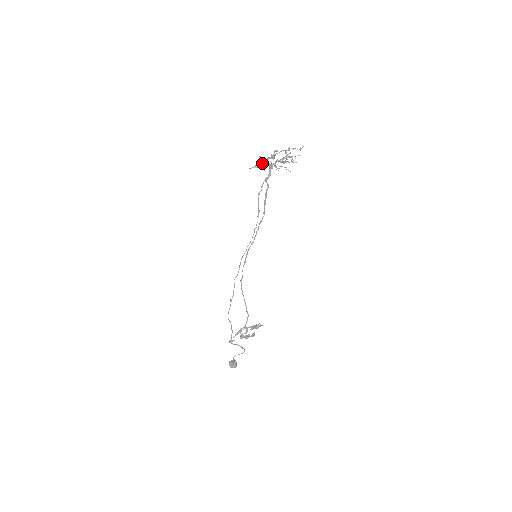
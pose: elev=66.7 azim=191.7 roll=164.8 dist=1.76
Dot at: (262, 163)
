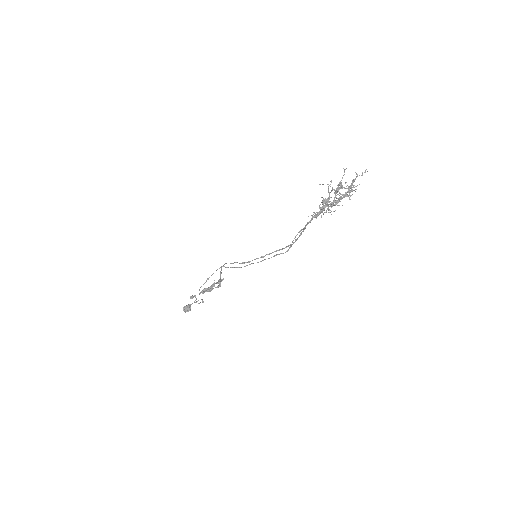
Dot at: (323, 208)
